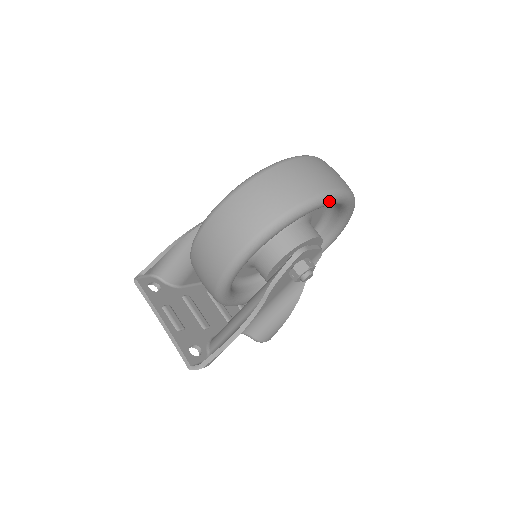
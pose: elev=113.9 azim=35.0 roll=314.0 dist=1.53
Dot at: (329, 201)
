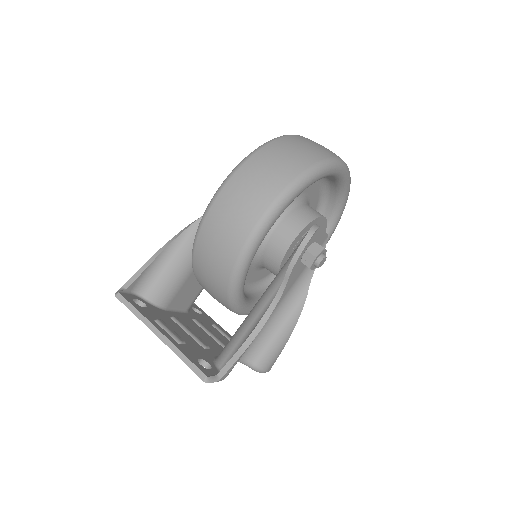
Dot at: (340, 168)
